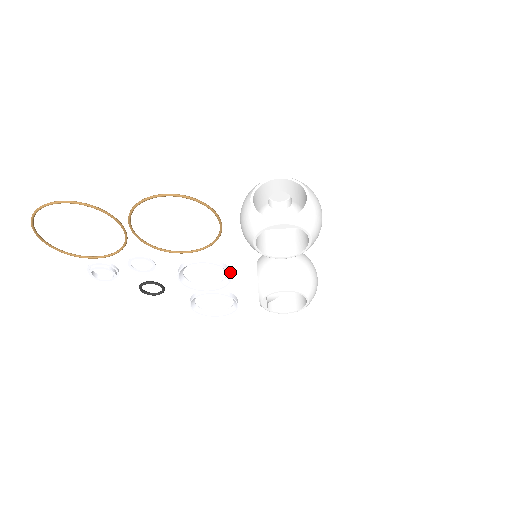
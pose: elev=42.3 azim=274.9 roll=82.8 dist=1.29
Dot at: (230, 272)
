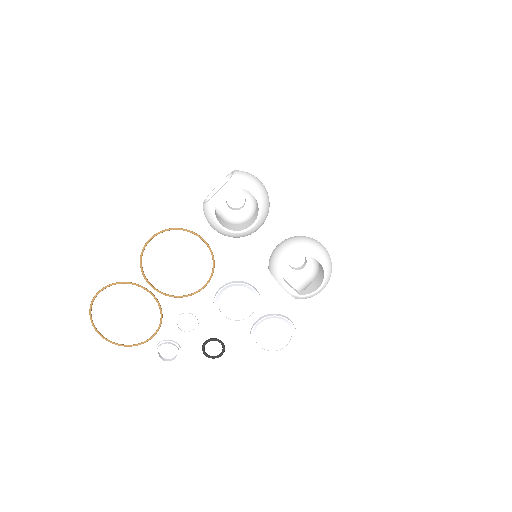
Dot at: (251, 286)
